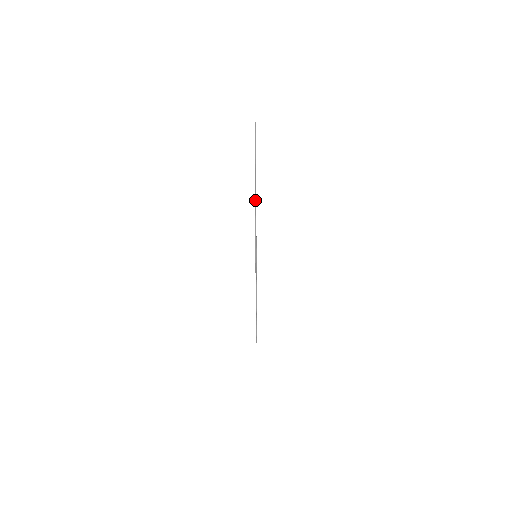
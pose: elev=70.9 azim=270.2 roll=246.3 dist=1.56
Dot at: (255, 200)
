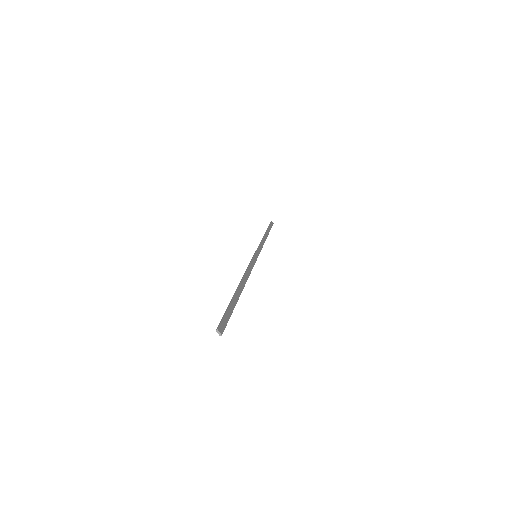
Dot at: (243, 287)
